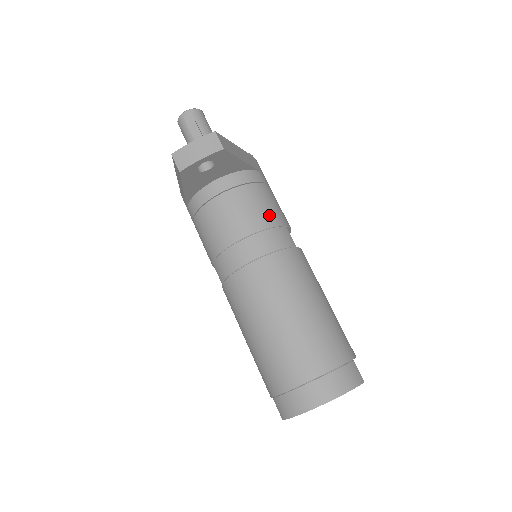
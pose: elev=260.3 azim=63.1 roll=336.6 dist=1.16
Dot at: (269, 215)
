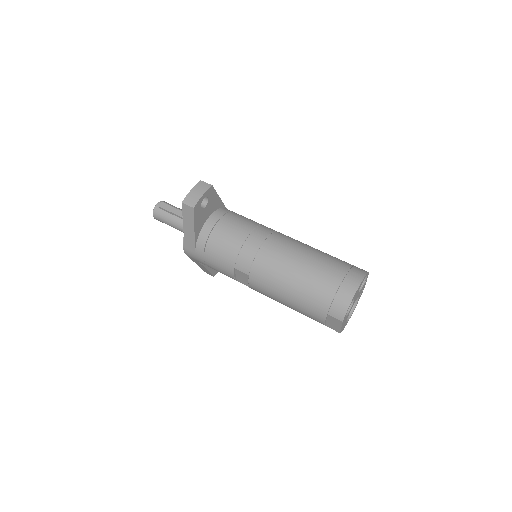
Dot at: (252, 222)
